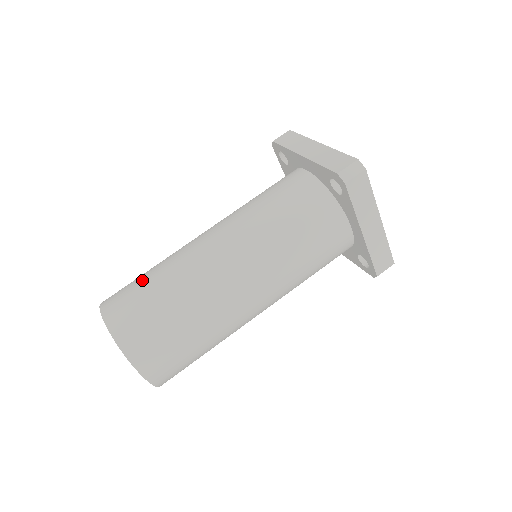
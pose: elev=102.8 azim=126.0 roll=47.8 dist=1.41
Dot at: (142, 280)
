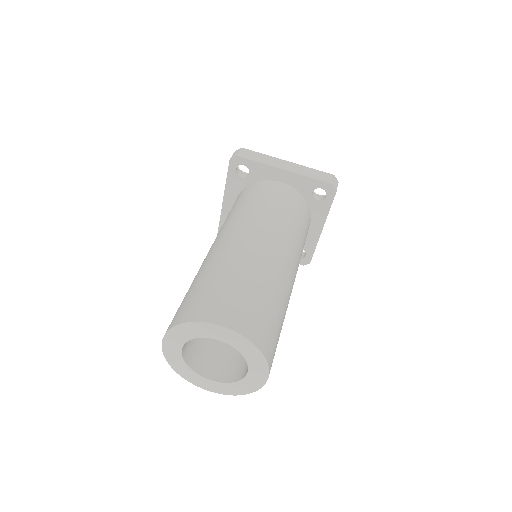
Dot at: occluded
